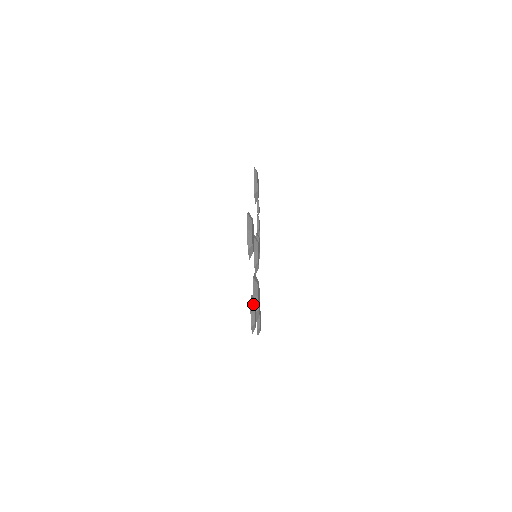
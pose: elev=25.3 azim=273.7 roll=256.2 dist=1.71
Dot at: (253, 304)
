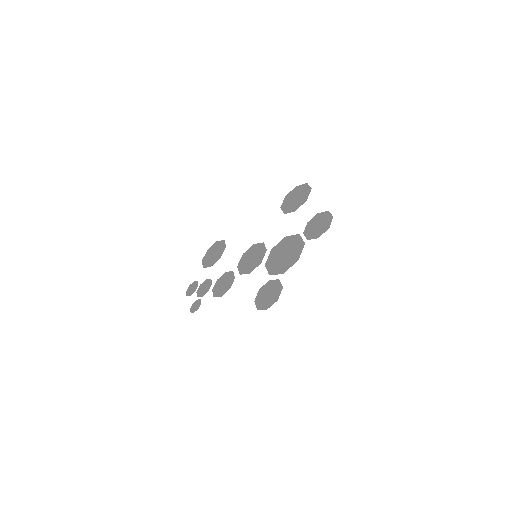
Dot at: (321, 217)
